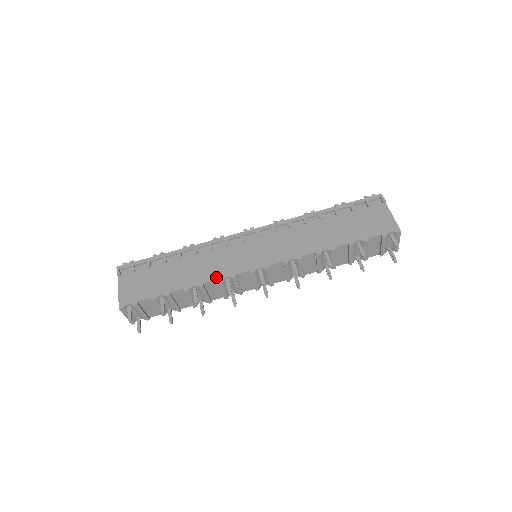
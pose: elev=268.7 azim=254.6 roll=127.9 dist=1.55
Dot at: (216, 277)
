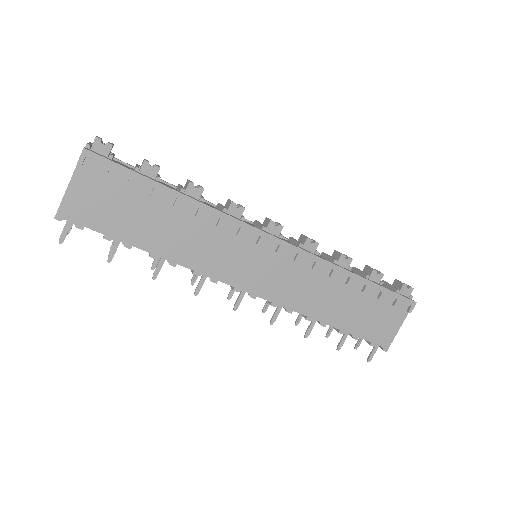
Dot at: (196, 267)
